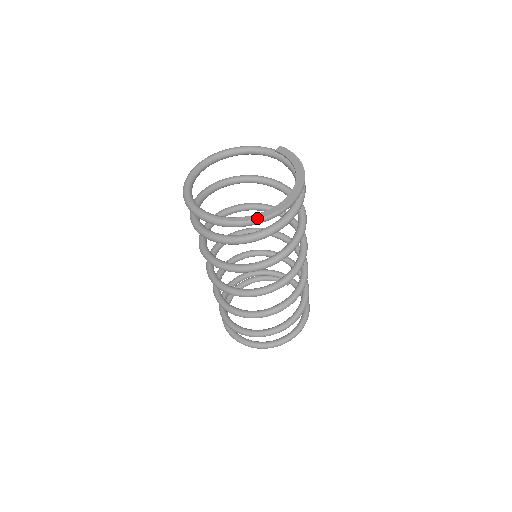
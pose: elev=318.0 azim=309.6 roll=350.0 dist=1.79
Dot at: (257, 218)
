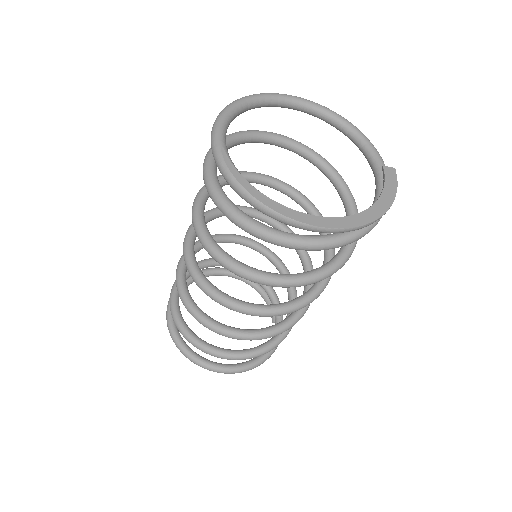
Dot at: (257, 198)
